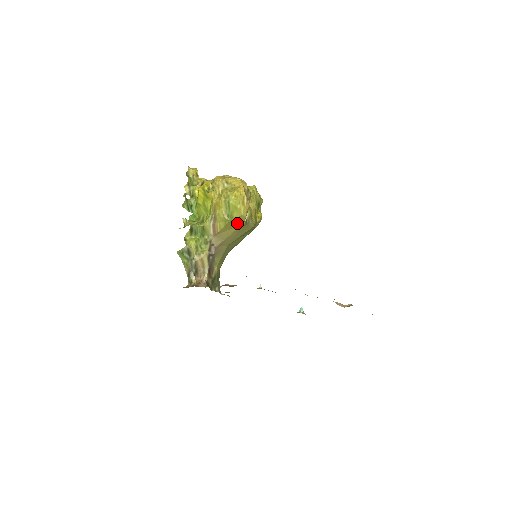
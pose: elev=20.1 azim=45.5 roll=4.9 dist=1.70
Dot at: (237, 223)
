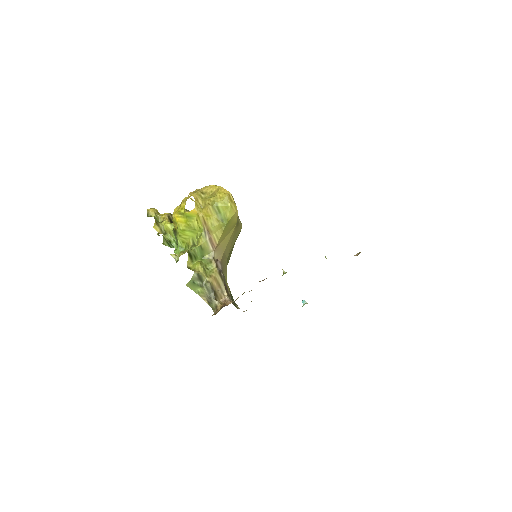
Dot at: (231, 226)
